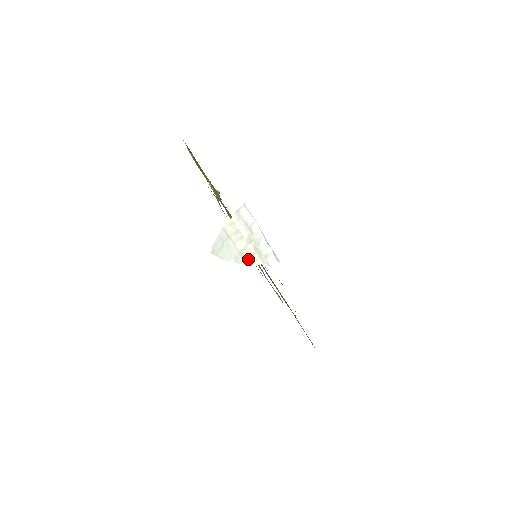
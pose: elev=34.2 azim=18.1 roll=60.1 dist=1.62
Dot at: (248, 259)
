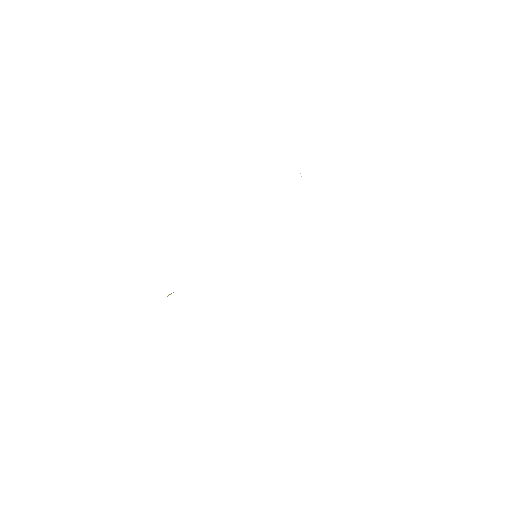
Dot at: occluded
